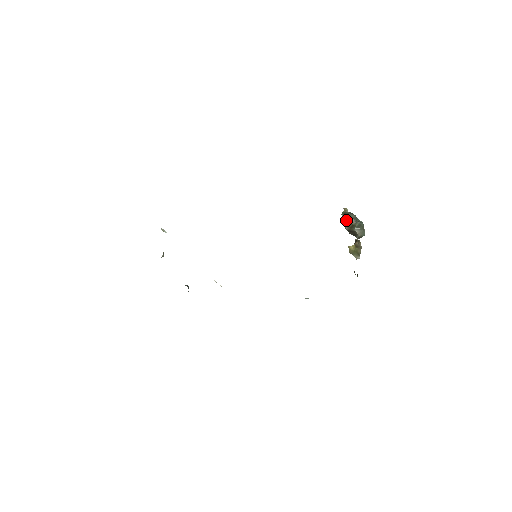
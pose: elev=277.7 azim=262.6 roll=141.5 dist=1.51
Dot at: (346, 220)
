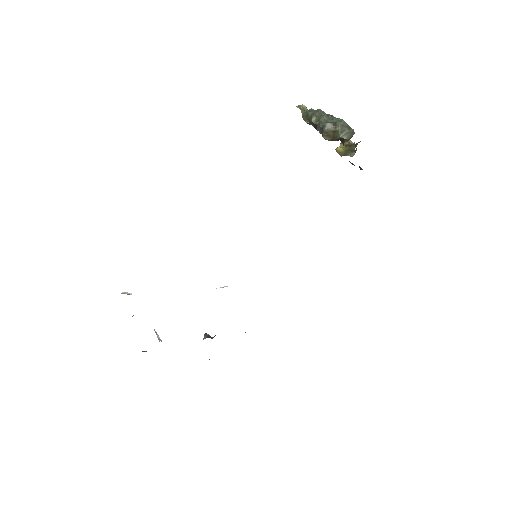
Dot at: (317, 127)
